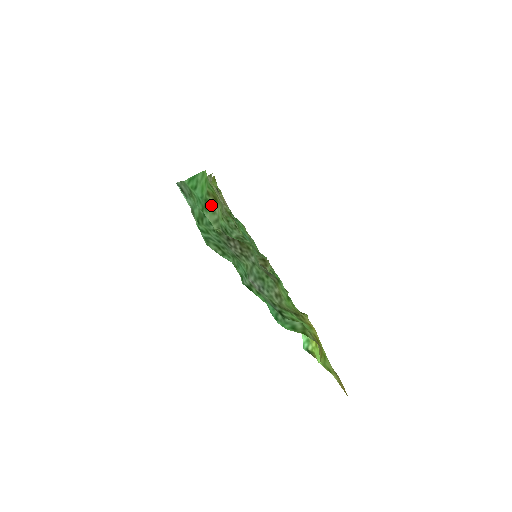
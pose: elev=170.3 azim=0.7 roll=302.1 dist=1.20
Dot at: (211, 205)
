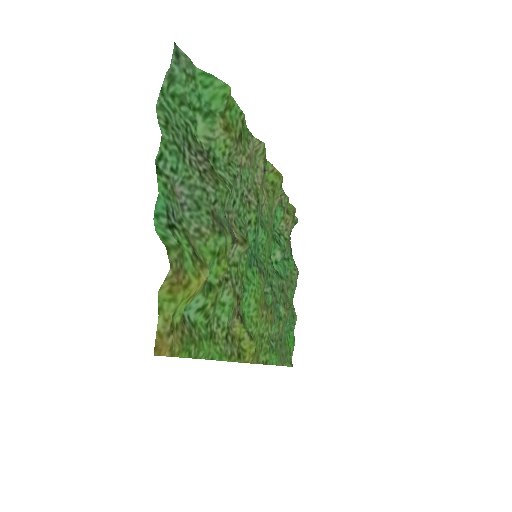
Dot at: (214, 121)
